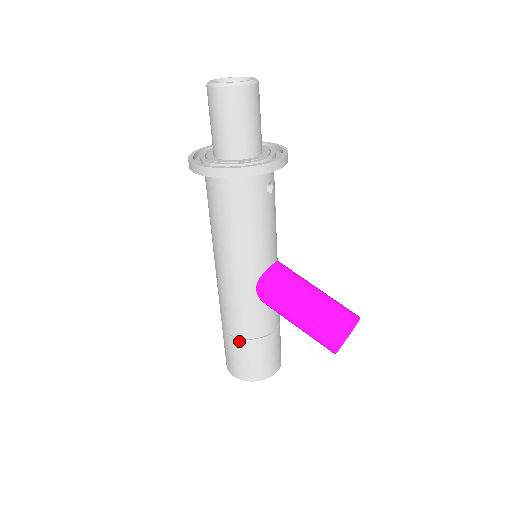
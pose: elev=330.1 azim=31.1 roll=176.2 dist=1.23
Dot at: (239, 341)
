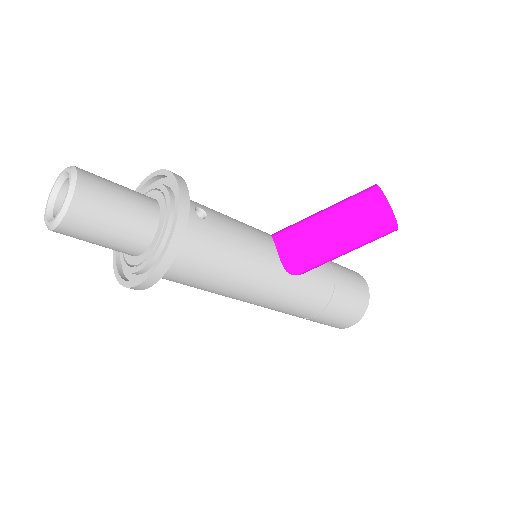
Dot at: (325, 311)
